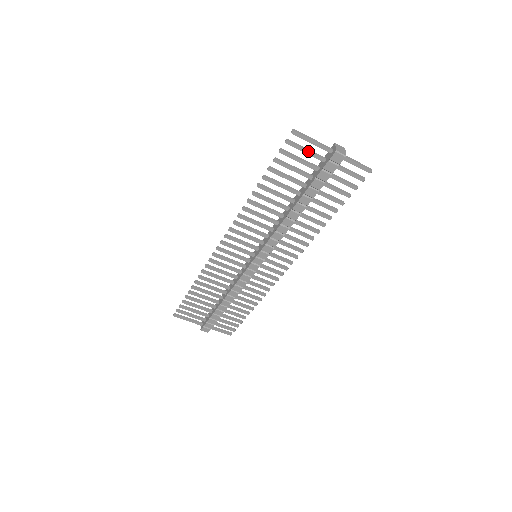
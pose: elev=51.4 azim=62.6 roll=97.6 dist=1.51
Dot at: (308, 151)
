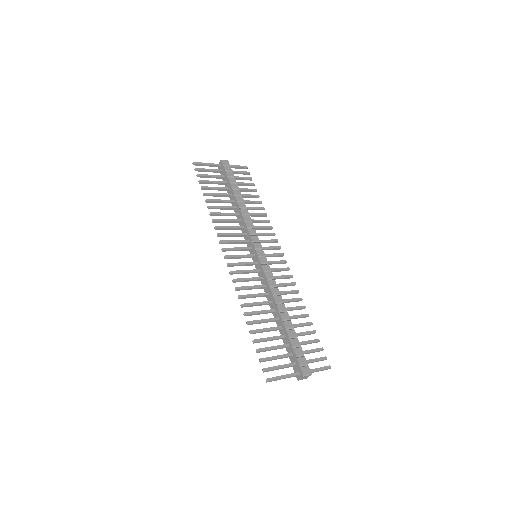
Dot at: occluded
